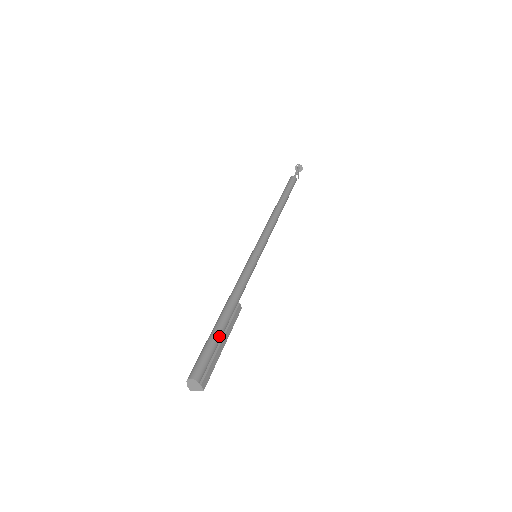
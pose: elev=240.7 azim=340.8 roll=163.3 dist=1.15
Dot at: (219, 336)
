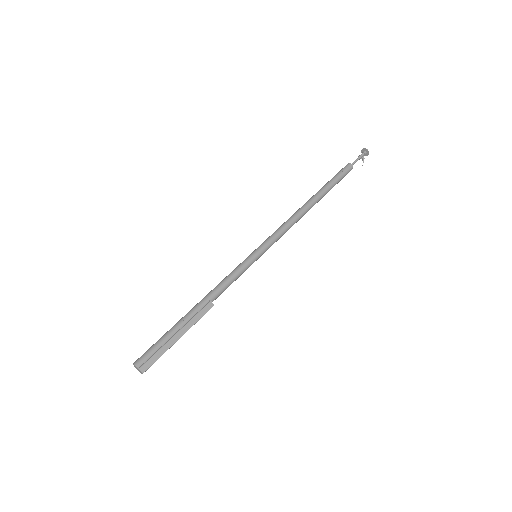
Dot at: (174, 330)
